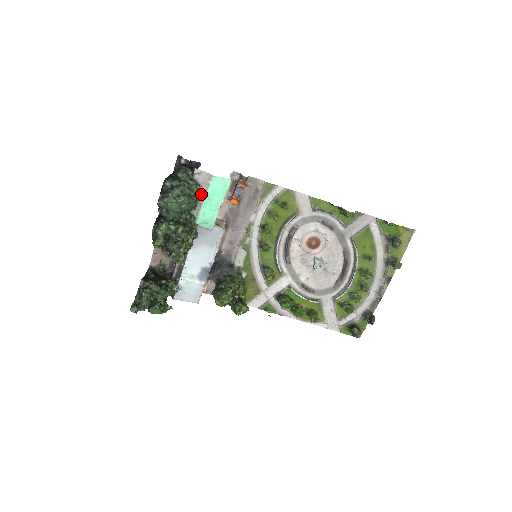
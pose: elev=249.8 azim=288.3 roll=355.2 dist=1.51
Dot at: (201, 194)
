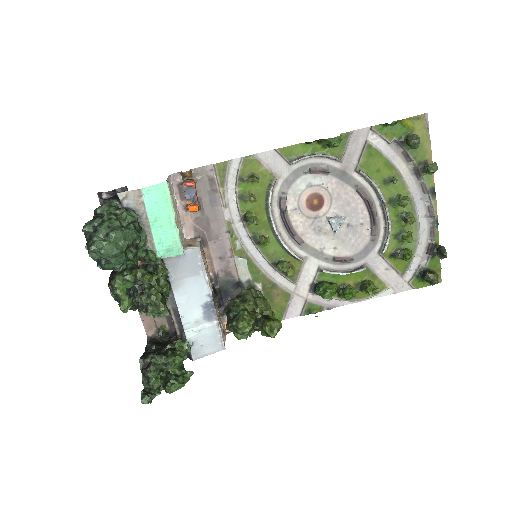
Dot at: (142, 220)
